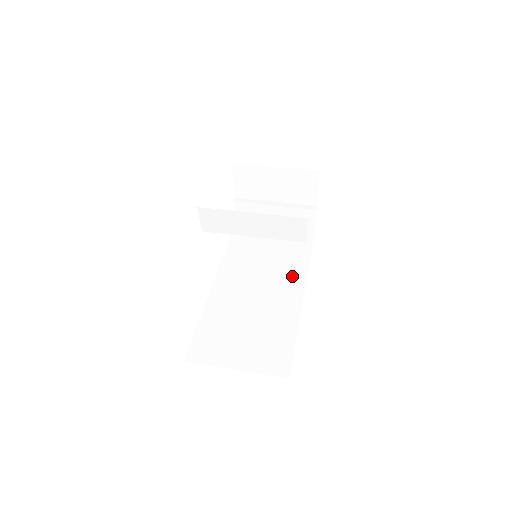
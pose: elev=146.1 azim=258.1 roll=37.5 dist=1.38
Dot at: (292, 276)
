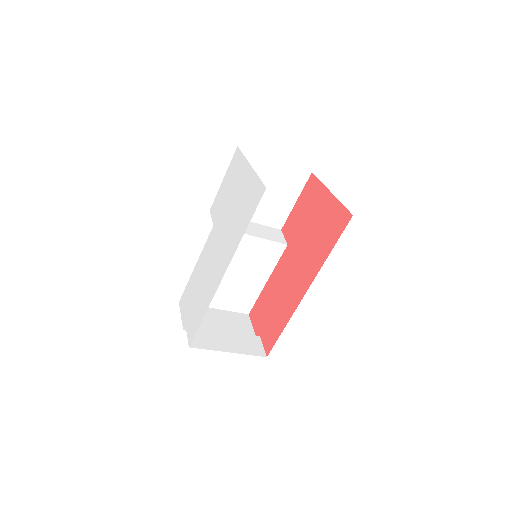
Dot at: occluded
